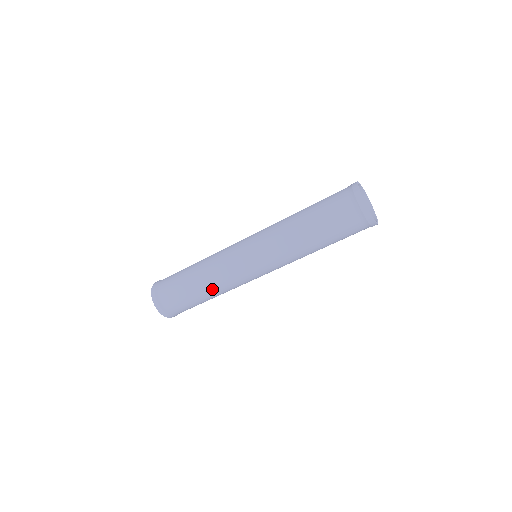
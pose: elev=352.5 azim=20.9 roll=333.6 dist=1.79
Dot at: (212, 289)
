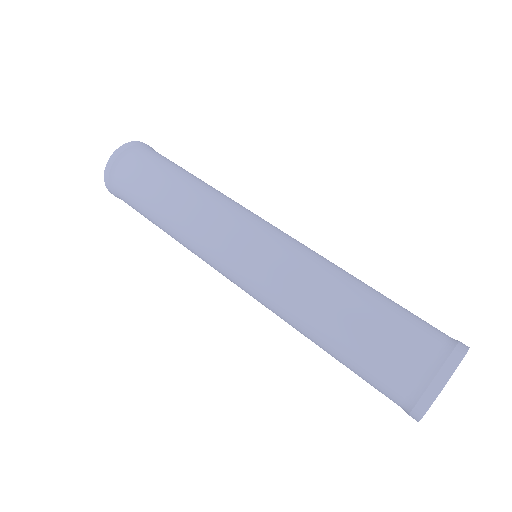
Dot at: (172, 233)
